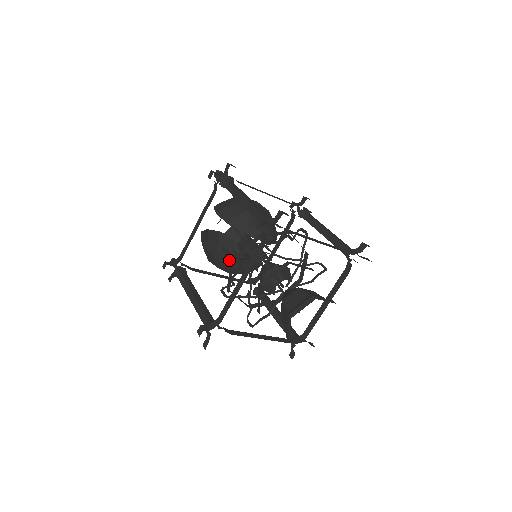
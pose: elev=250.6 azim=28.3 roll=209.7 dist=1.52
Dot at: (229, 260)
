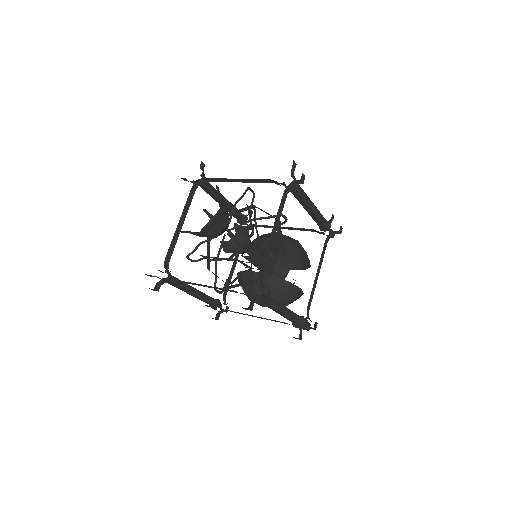
Dot at: occluded
